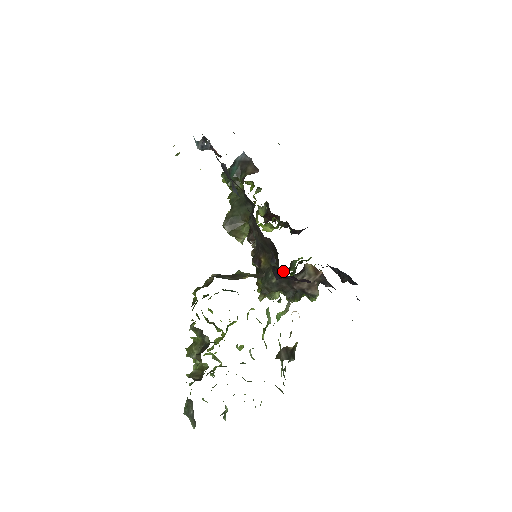
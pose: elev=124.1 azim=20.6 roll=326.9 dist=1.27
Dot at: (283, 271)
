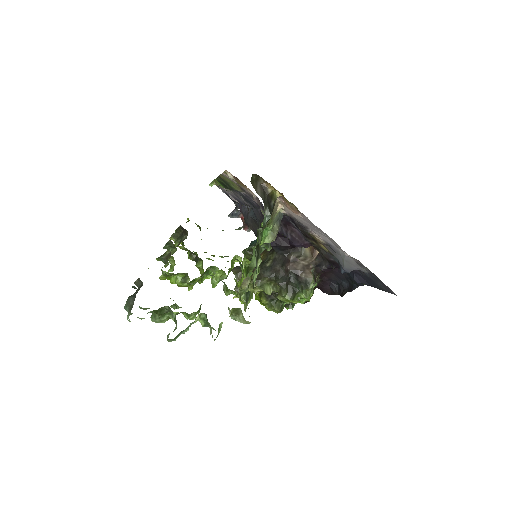
Dot at: occluded
